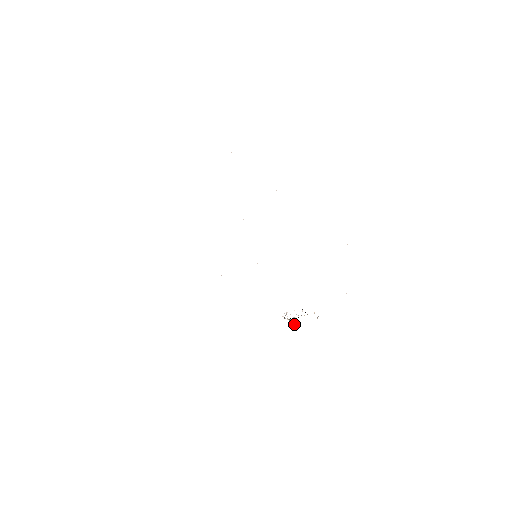
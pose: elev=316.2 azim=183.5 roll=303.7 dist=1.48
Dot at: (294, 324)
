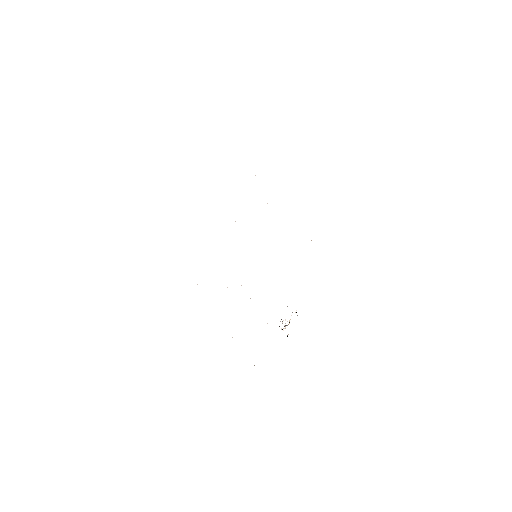
Dot at: (288, 334)
